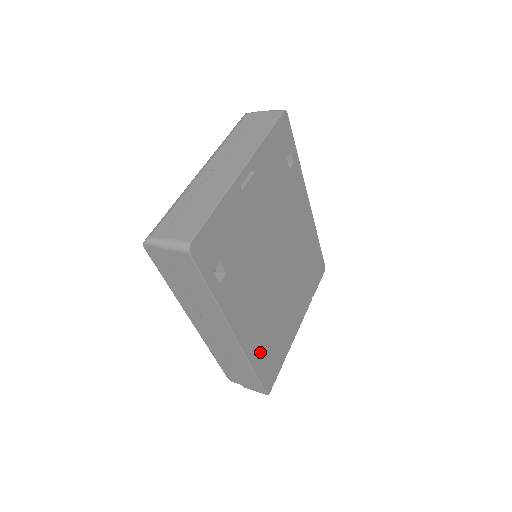
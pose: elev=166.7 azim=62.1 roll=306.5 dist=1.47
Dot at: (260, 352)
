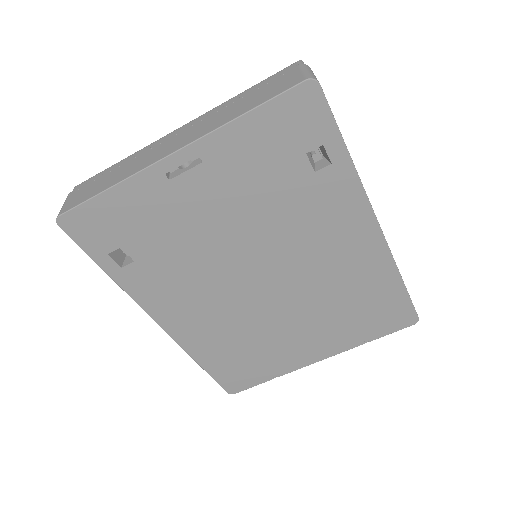
Dot at: (214, 353)
